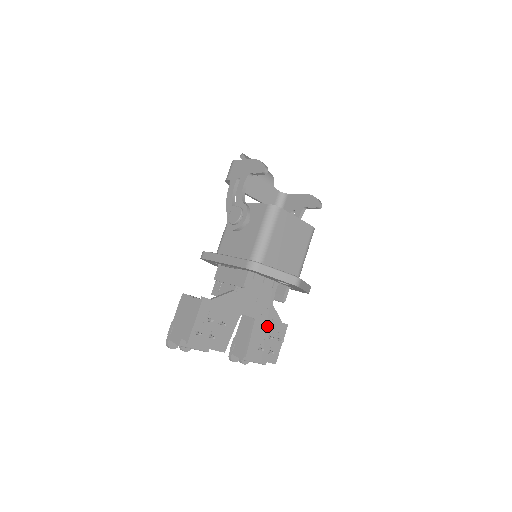
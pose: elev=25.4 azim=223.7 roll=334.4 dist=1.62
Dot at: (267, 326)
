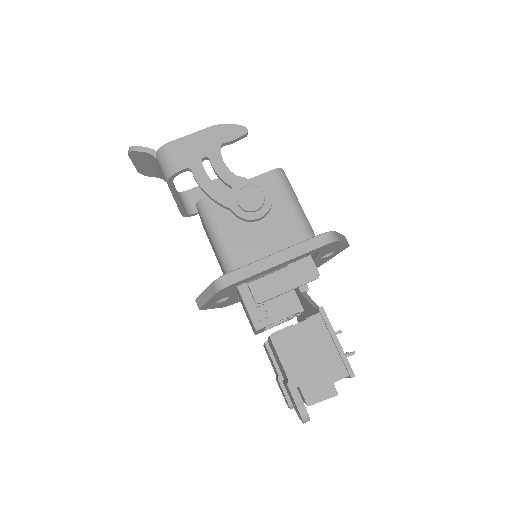
Dot at: occluded
